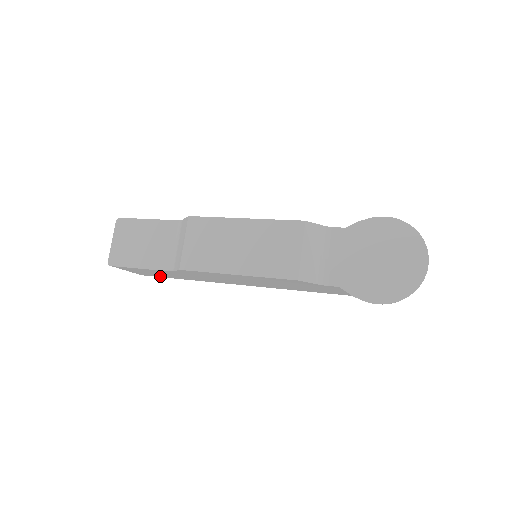
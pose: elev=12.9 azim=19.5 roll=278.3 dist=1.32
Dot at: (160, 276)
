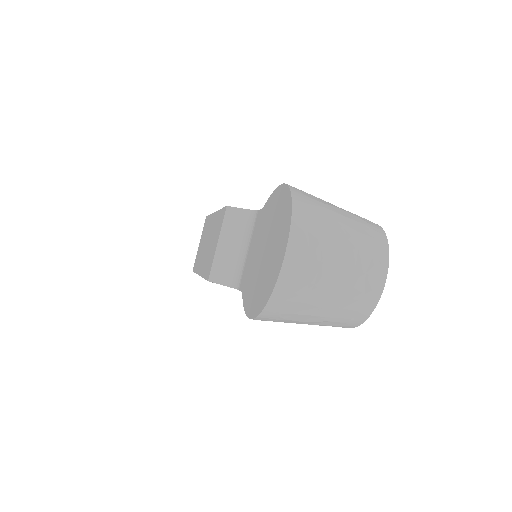
Dot at: occluded
